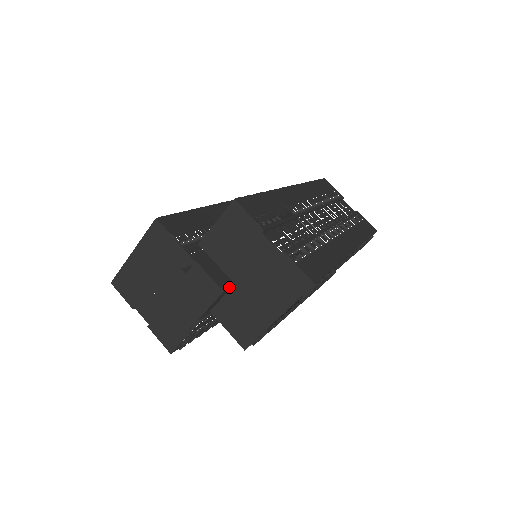
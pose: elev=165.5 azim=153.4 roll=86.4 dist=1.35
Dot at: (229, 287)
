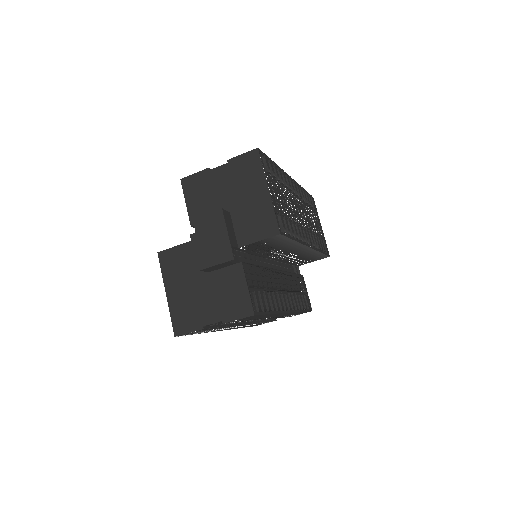
Dot at: (227, 213)
